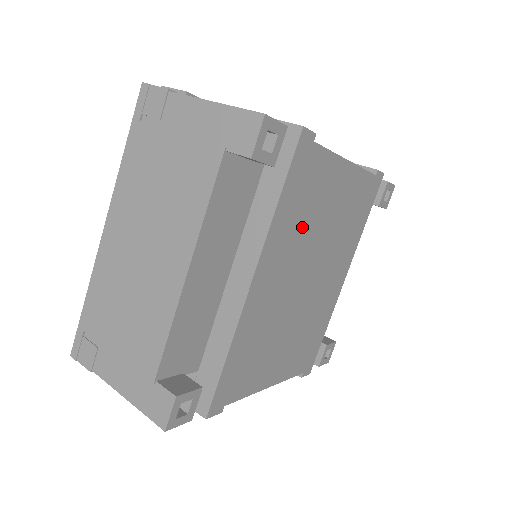
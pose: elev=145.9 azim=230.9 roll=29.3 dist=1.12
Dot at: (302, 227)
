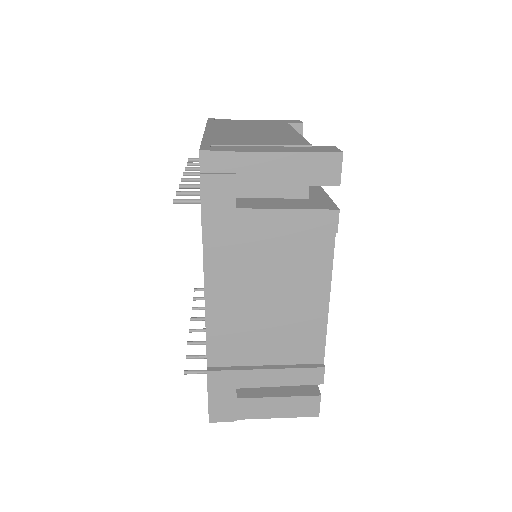
Dot at: occluded
